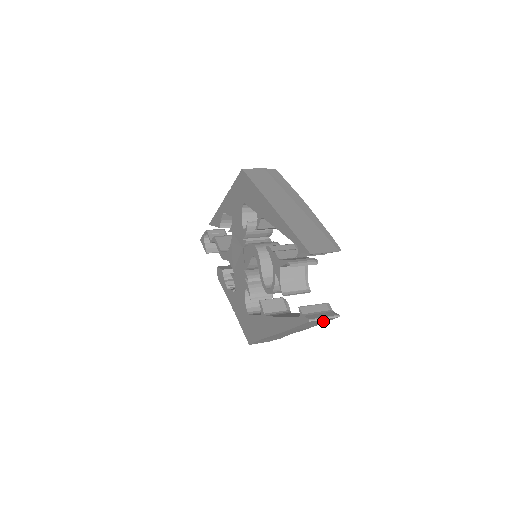
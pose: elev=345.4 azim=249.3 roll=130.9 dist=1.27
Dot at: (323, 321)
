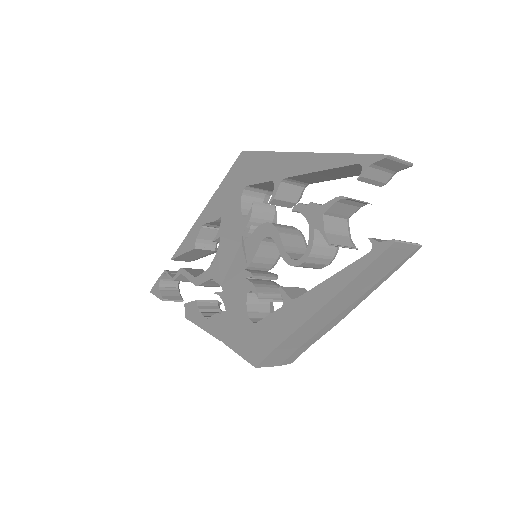
Dot at: (397, 261)
